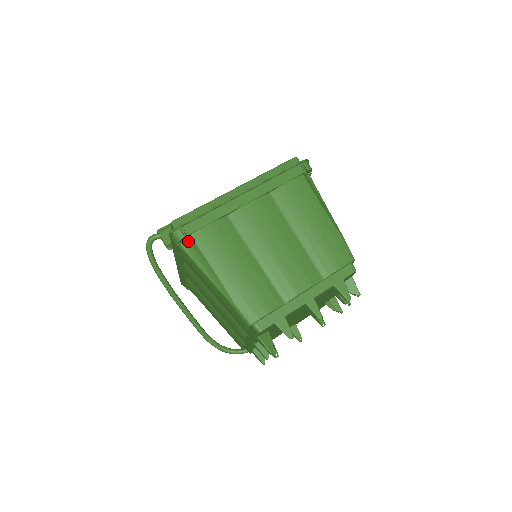
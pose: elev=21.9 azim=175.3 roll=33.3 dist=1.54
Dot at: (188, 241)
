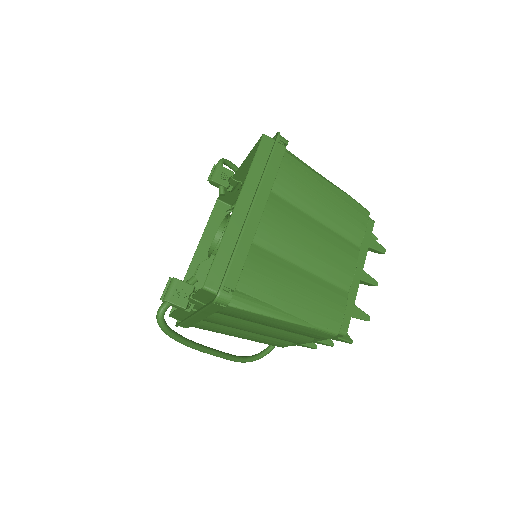
Dot at: (233, 295)
